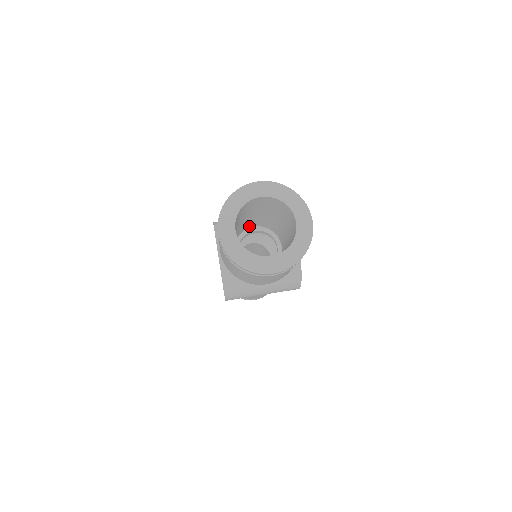
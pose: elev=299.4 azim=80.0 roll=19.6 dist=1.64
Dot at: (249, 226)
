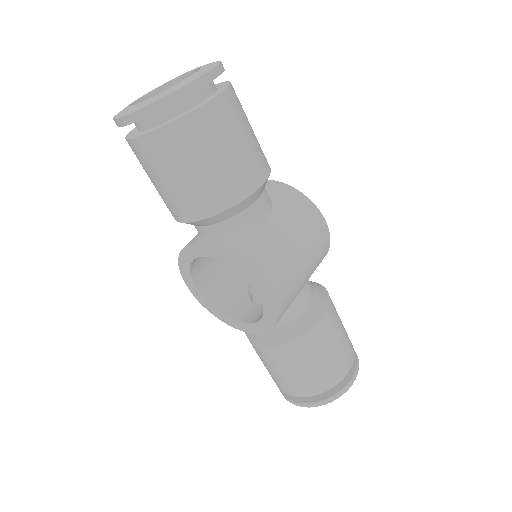
Dot at: occluded
